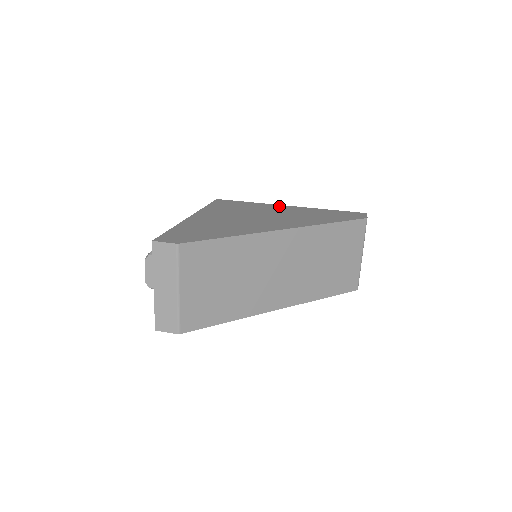
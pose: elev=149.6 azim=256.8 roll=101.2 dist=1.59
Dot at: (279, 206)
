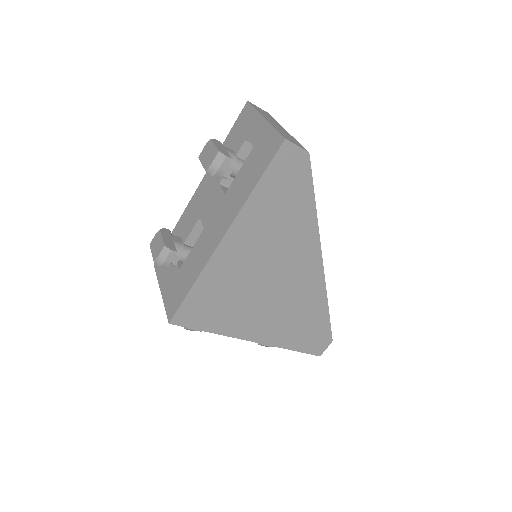
Dot at: occluded
